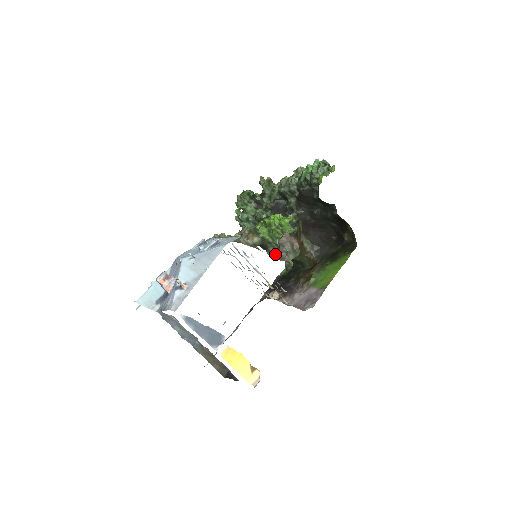
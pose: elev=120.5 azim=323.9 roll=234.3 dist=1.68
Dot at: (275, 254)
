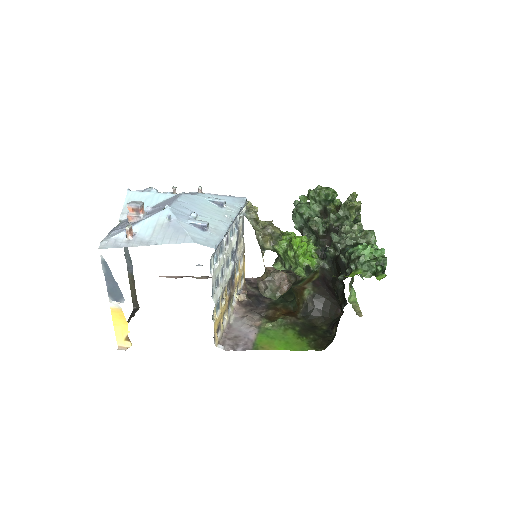
Dot at: (264, 275)
